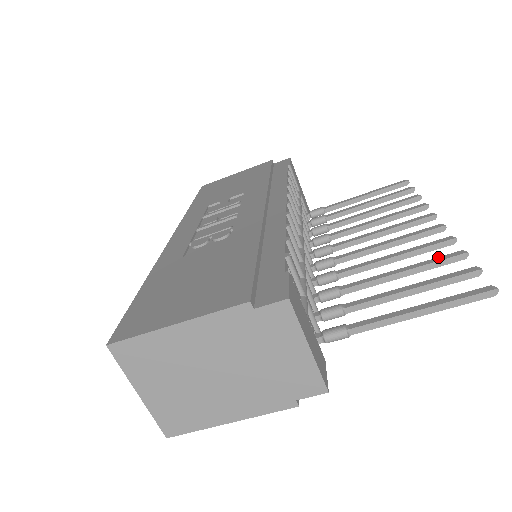
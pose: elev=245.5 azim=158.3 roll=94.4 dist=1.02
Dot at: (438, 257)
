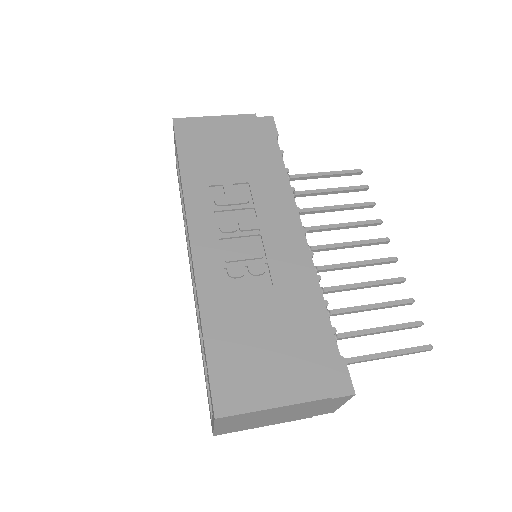
Dot at: (397, 300)
